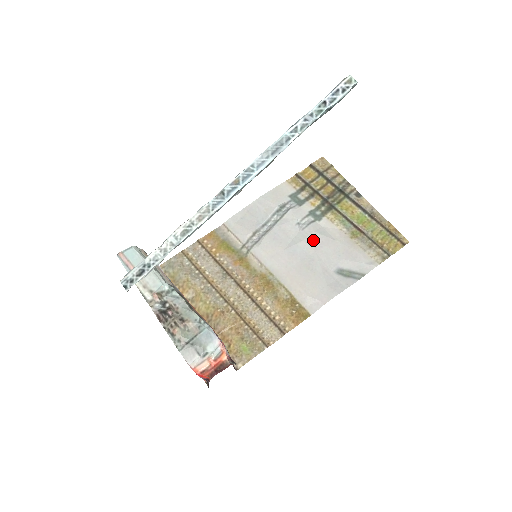
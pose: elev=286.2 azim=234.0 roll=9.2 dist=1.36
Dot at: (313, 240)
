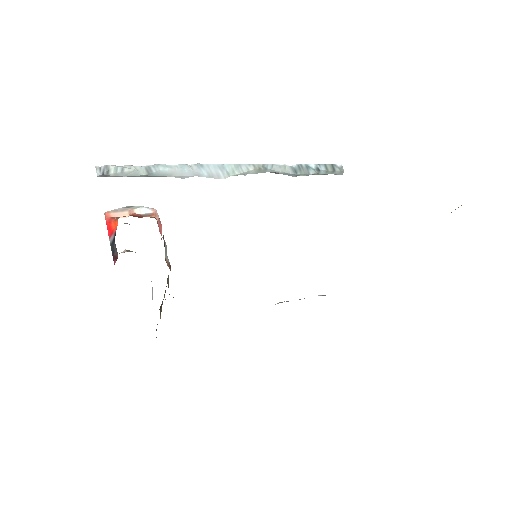
Dot at: occluded
